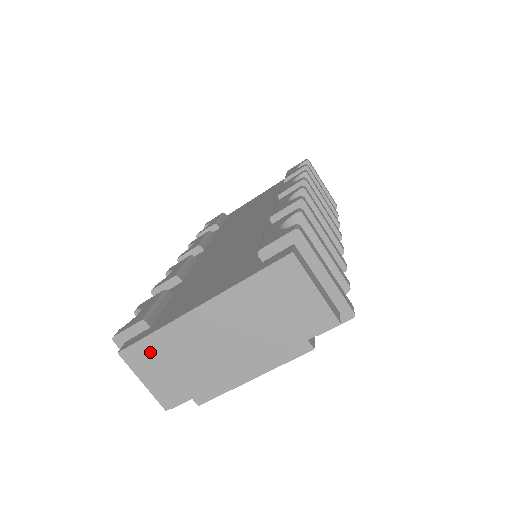
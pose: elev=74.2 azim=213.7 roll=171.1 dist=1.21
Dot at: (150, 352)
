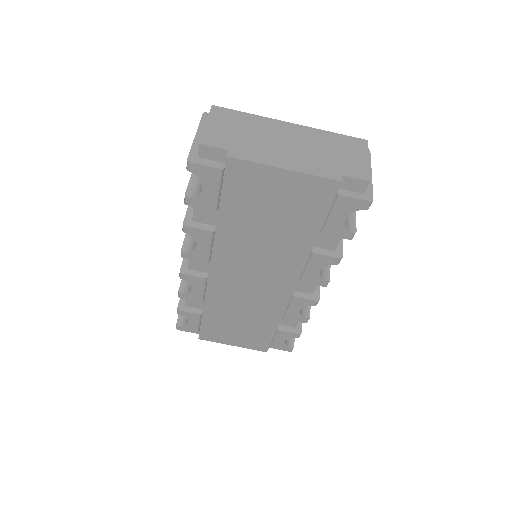
Dot at: (233, 117)
